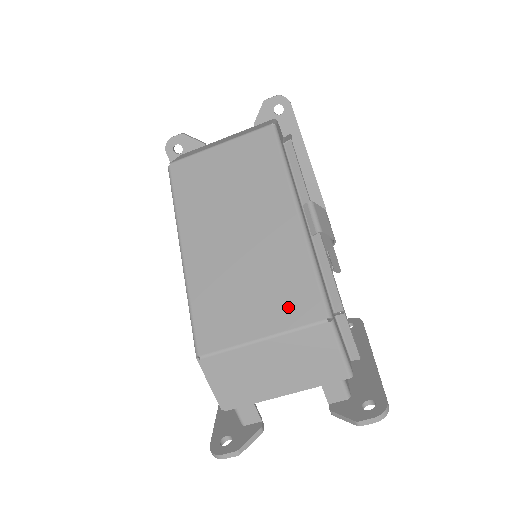
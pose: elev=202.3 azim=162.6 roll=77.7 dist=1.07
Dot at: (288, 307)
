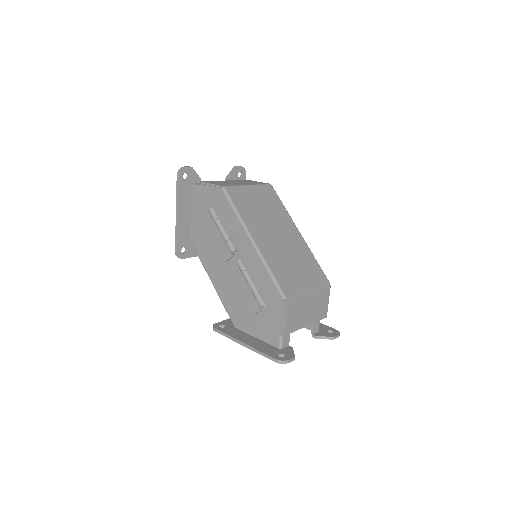
Dot at: (314, 277)
